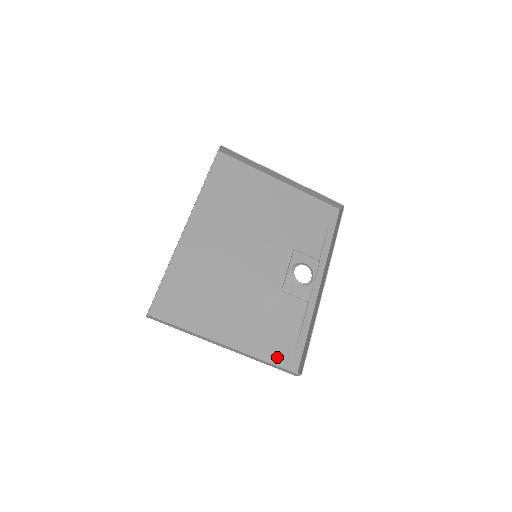
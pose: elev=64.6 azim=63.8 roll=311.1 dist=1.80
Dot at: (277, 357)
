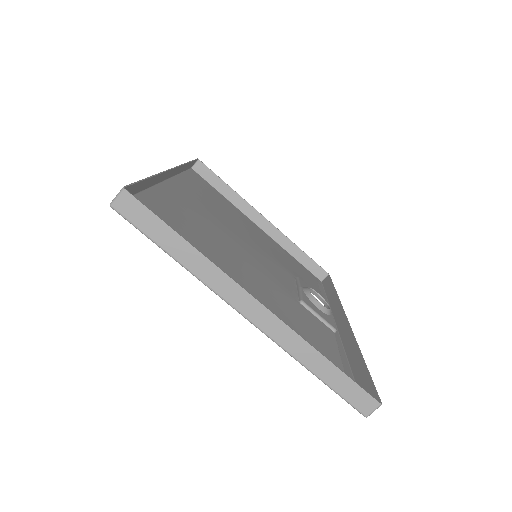
Dot at: occluded
